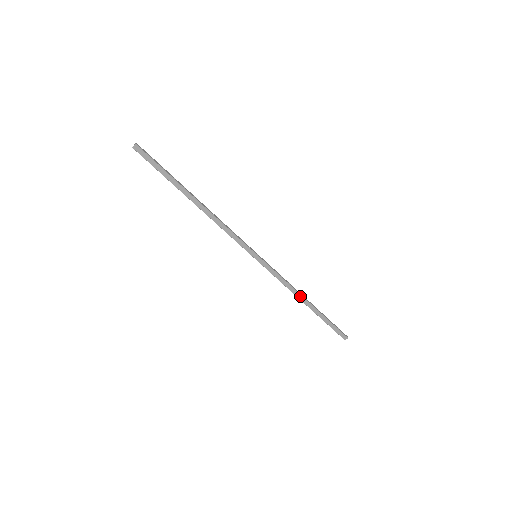
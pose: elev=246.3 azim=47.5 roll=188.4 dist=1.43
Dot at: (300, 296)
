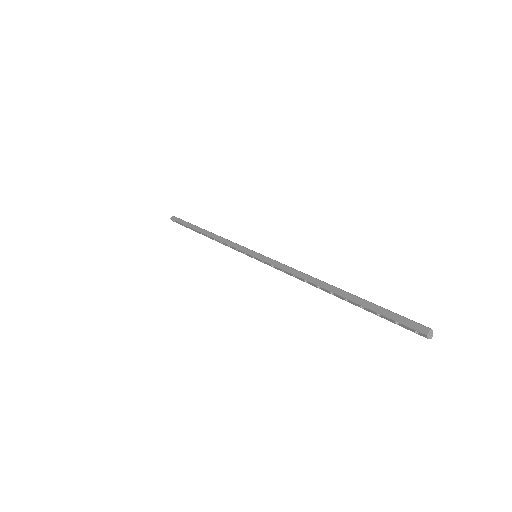
Dot at: (315, 280)
